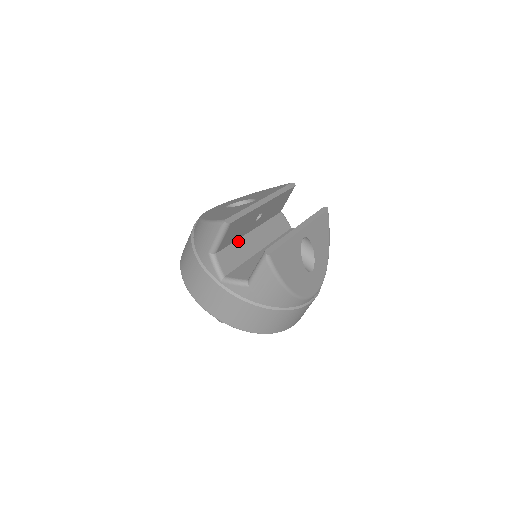
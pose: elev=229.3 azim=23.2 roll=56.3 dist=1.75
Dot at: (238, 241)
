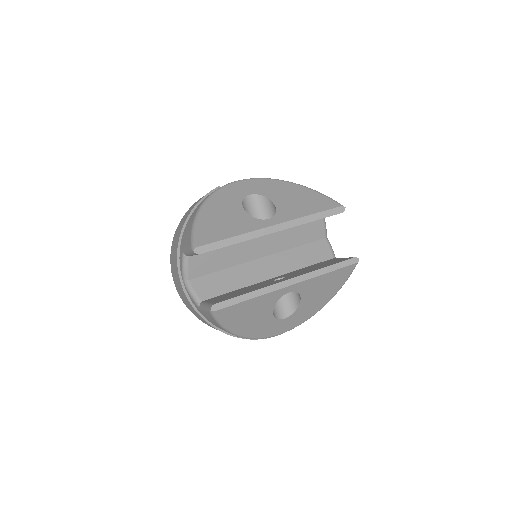
Dot at: (230, 246)
